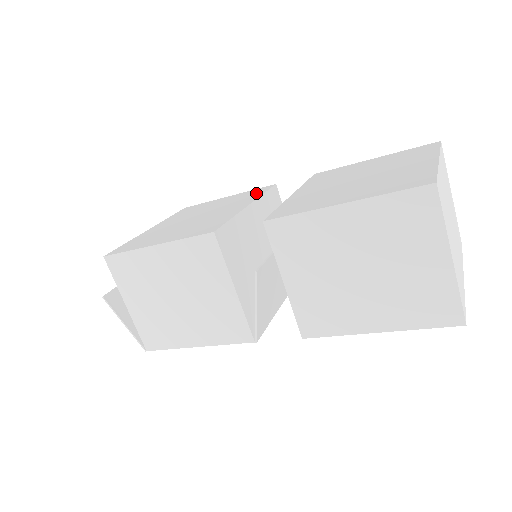
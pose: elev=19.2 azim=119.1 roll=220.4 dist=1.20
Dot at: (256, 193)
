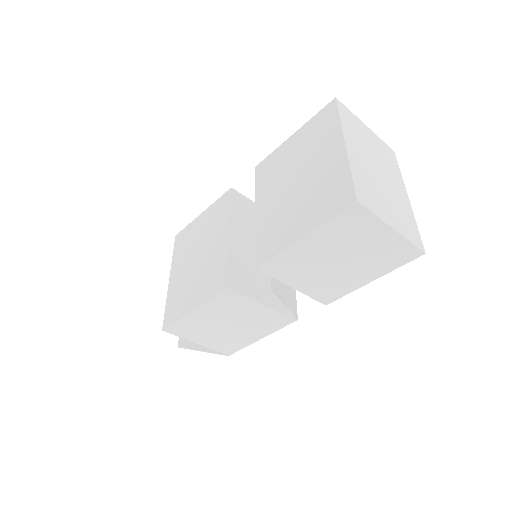
Dot at: (223, 209)
